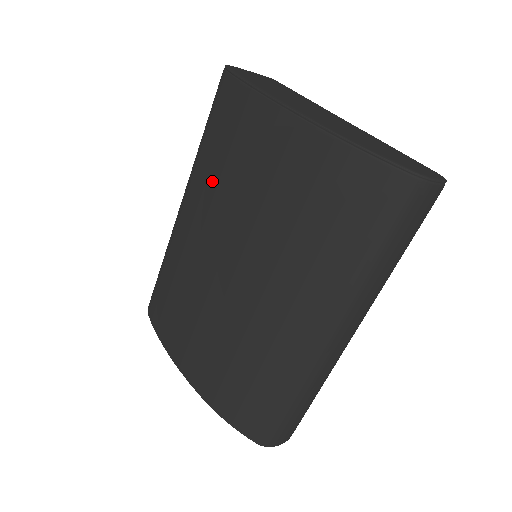
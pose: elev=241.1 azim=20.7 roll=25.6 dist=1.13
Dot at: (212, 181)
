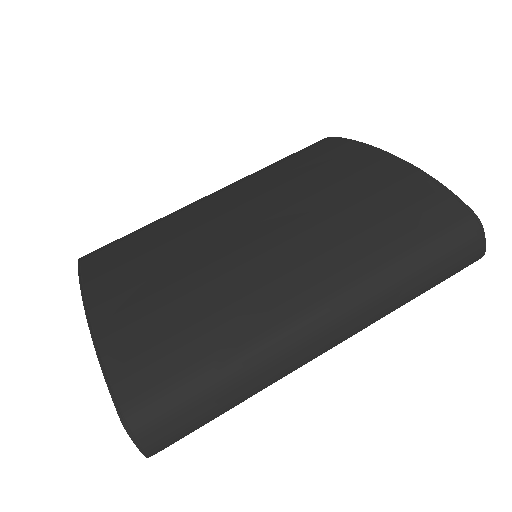
Dot at: (269, 177)
